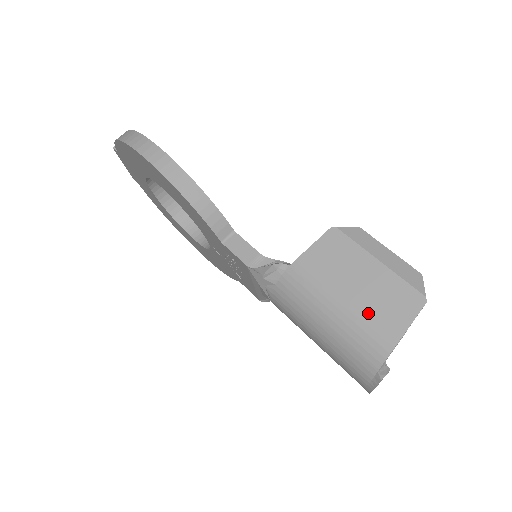
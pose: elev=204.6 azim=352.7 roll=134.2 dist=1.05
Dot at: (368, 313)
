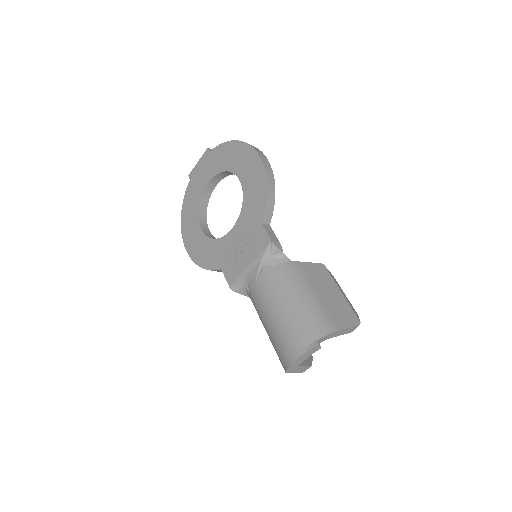
Dot at: (327, 308)
